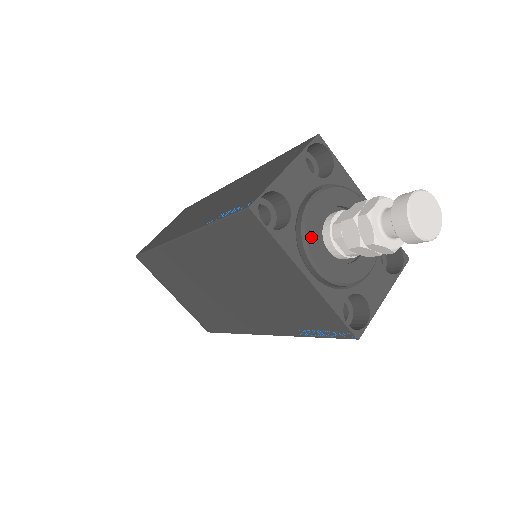
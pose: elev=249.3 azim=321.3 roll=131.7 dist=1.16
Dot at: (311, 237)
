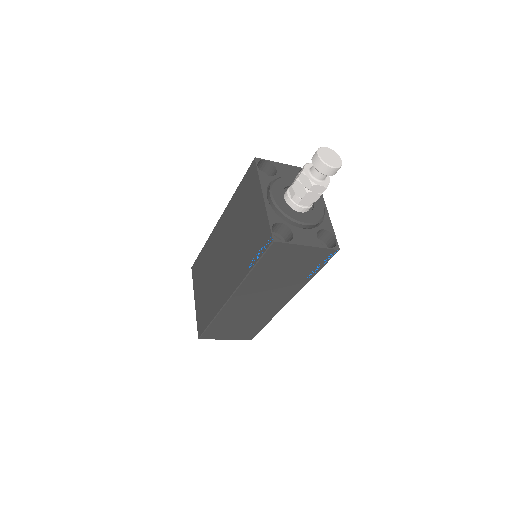
Dot at: (278, 184)
